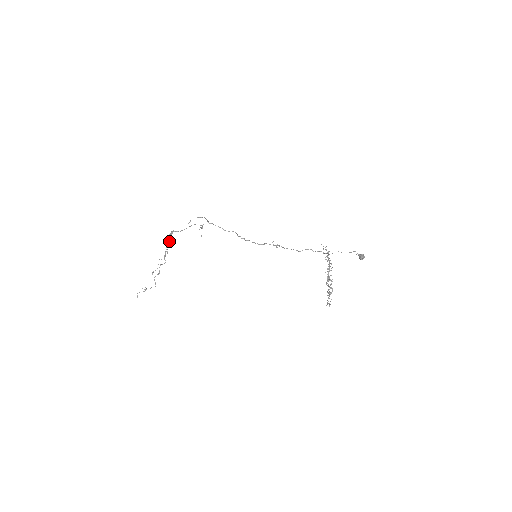
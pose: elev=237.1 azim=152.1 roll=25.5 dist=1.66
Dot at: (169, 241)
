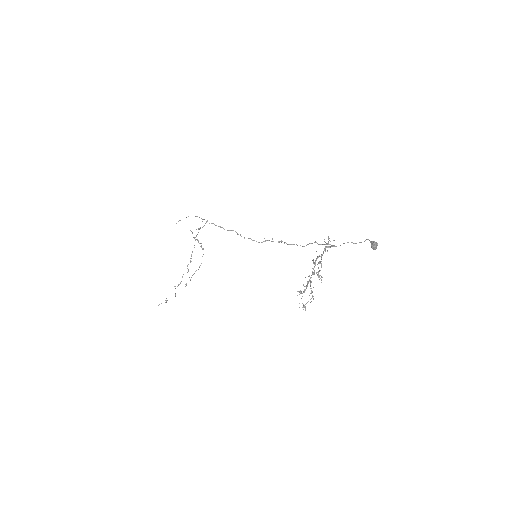
Dot at: occluded
